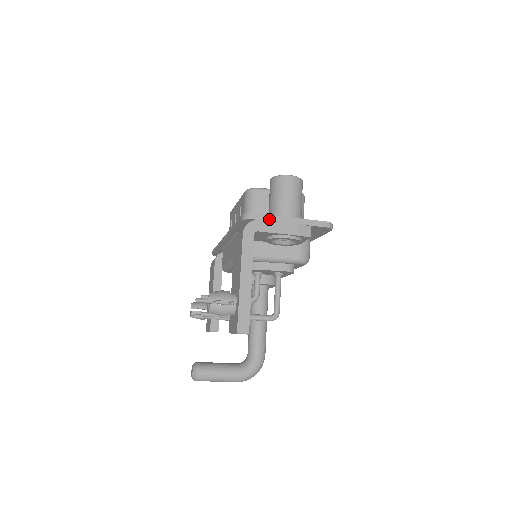
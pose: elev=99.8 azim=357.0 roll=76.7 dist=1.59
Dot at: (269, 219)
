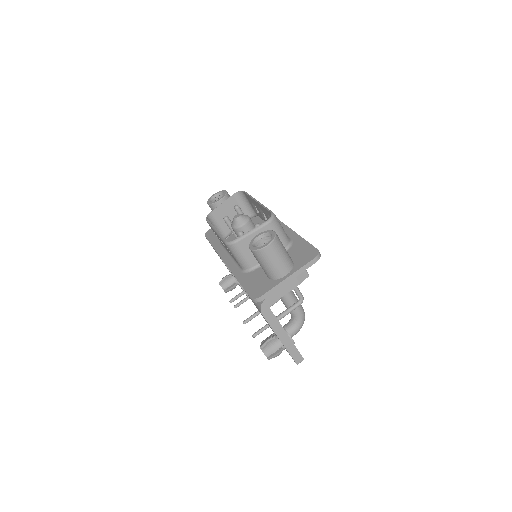
Dot at: (273, 291)
